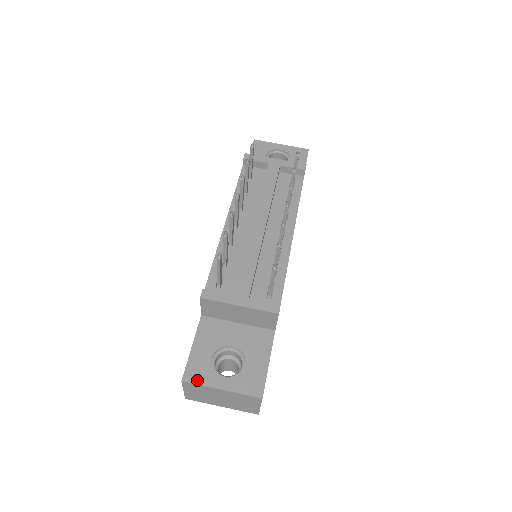
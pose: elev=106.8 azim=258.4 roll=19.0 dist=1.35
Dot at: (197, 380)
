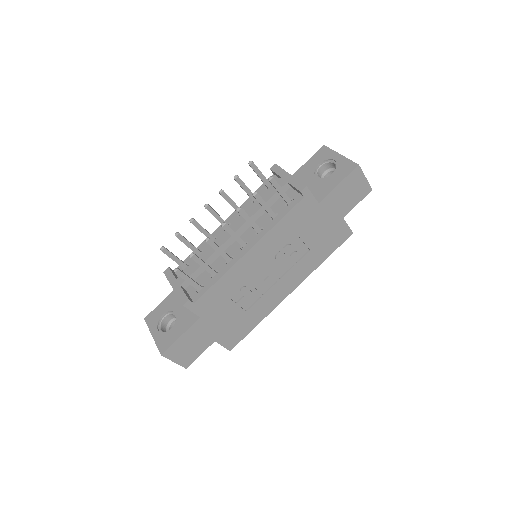
Dot at: (149, 323)
